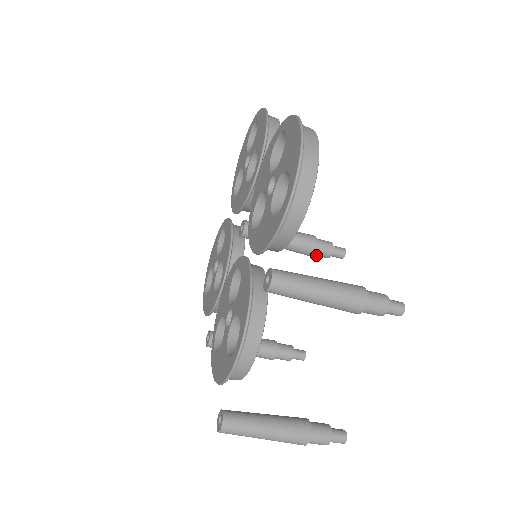
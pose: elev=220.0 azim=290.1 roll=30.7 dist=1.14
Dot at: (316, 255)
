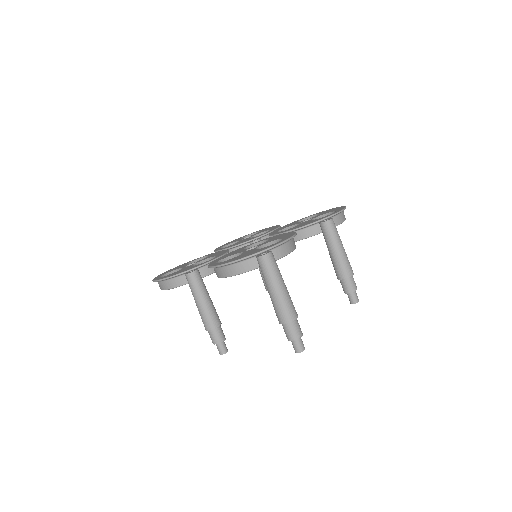
Dot at: occluded
